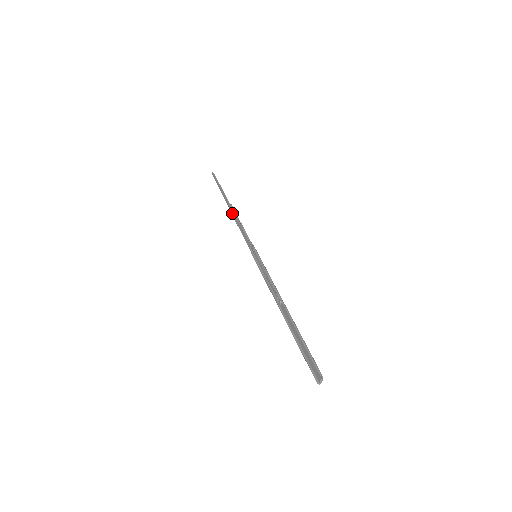
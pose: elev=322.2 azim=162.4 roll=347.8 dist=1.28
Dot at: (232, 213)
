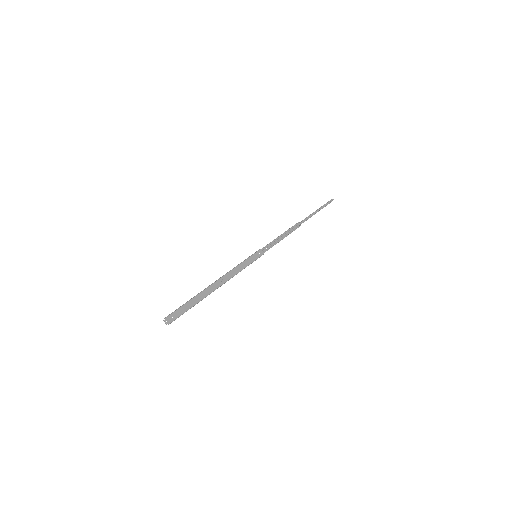
Dot at: (294, 229)
